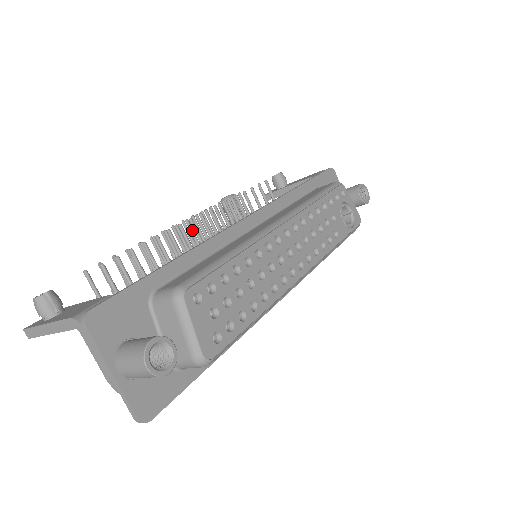
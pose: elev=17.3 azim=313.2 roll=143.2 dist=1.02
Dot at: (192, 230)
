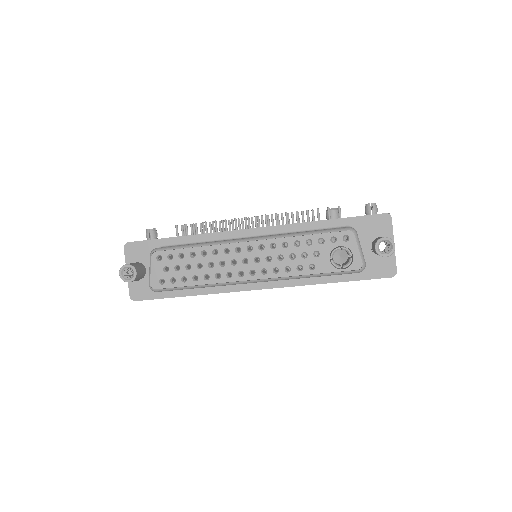
Dot at: (252, 224)
